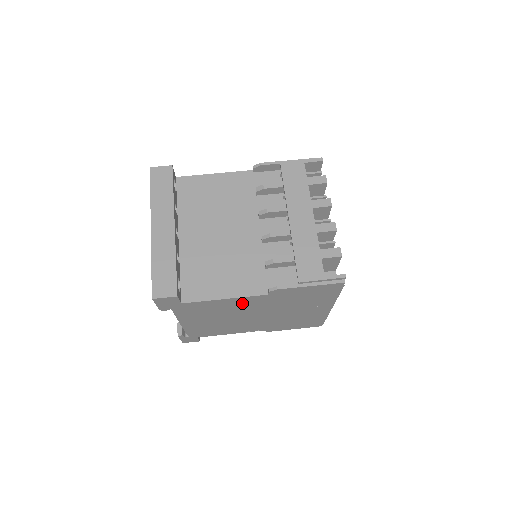
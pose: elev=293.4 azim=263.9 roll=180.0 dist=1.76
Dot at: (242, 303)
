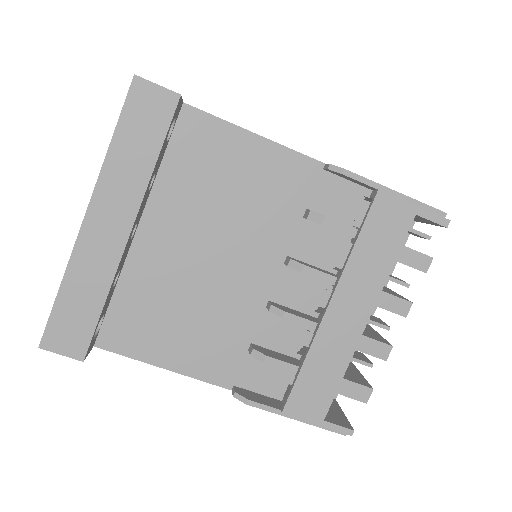
Dot at: occluded
